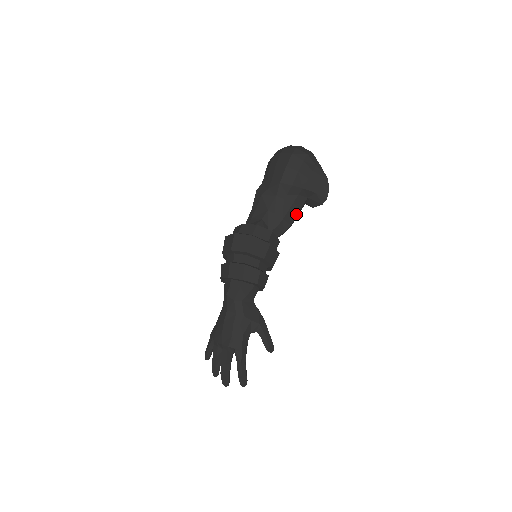
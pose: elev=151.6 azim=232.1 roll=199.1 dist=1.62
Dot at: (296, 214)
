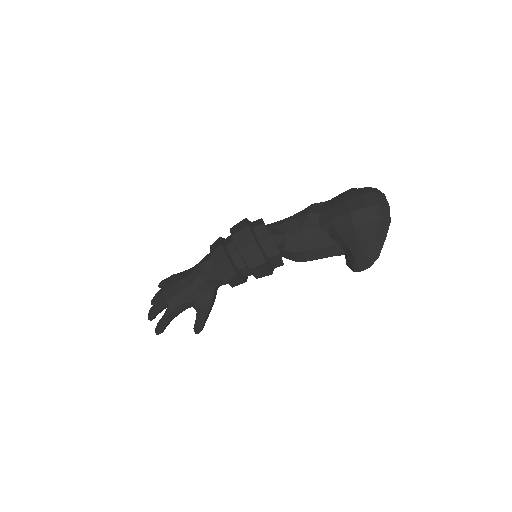
Dot at: (321, 257)
